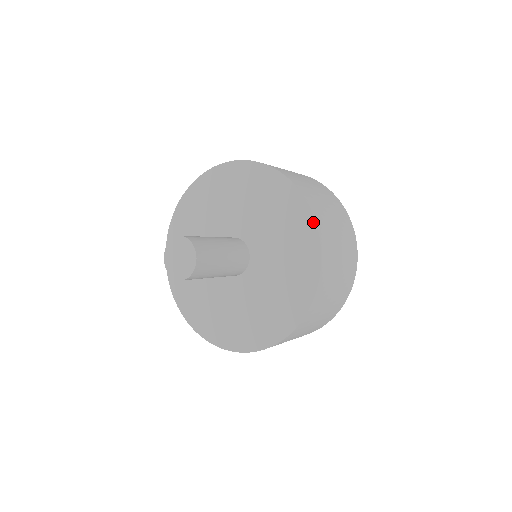
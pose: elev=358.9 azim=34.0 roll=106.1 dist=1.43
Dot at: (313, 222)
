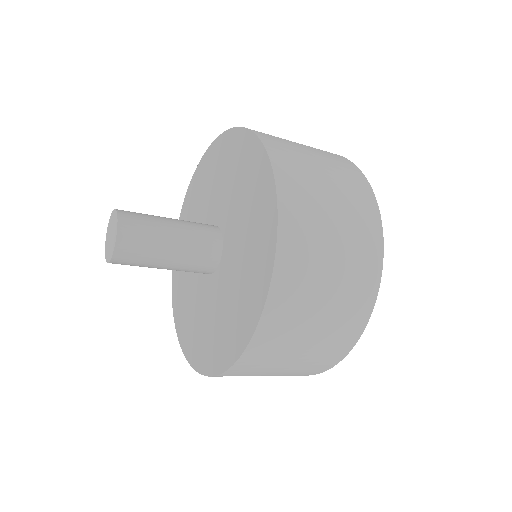
Dot at: (273, 186)
